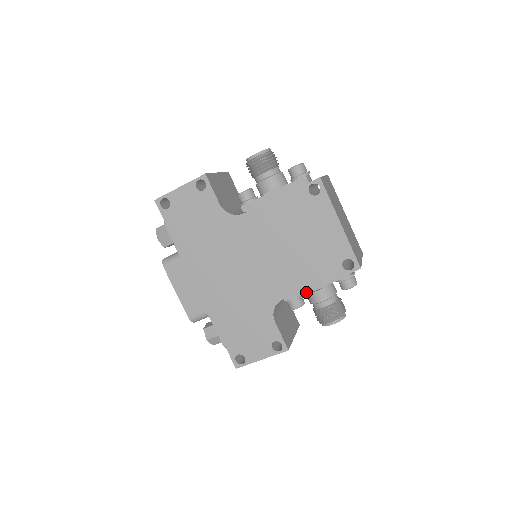
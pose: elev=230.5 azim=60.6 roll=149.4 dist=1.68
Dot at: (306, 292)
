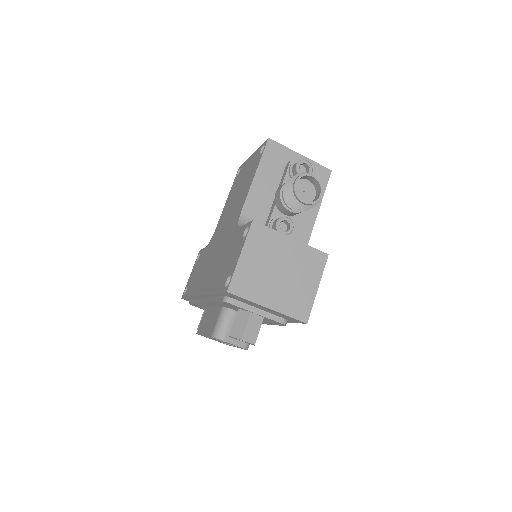
Dot at: (274, 206)
